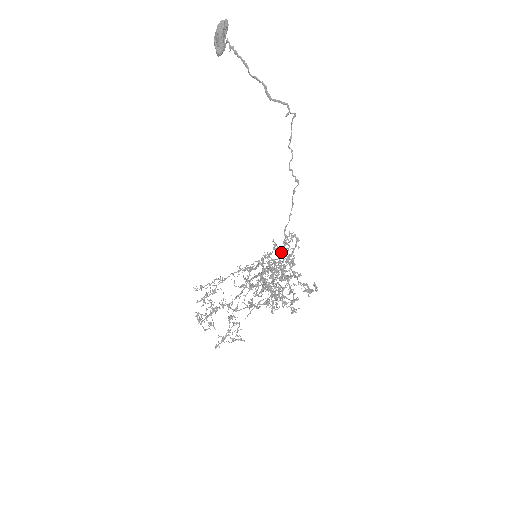
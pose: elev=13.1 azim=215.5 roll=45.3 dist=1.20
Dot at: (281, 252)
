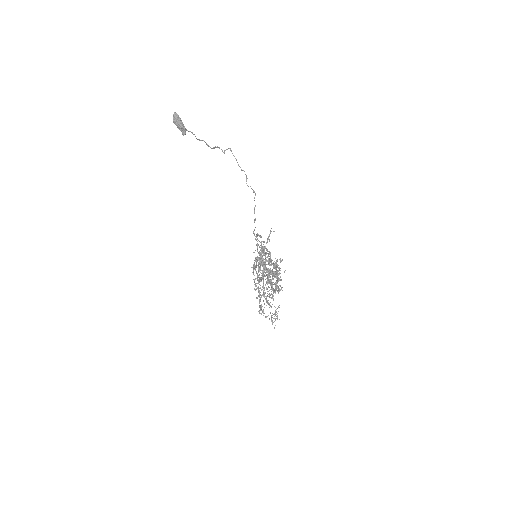
Dot at: (255, 250)
